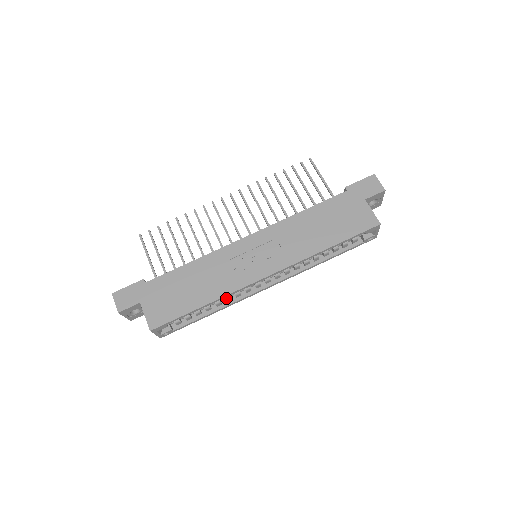
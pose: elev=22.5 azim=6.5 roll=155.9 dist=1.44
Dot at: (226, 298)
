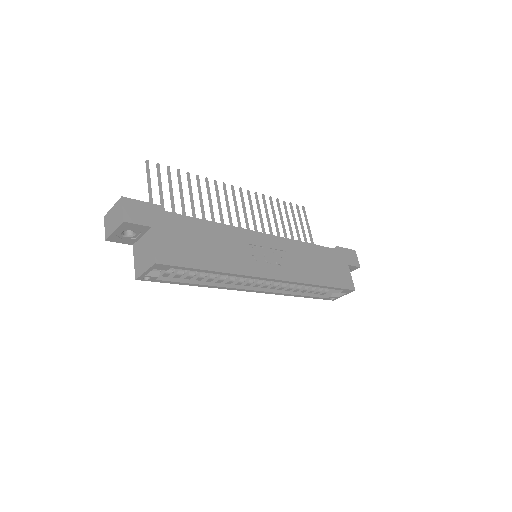
Dot at: (222, 278)
